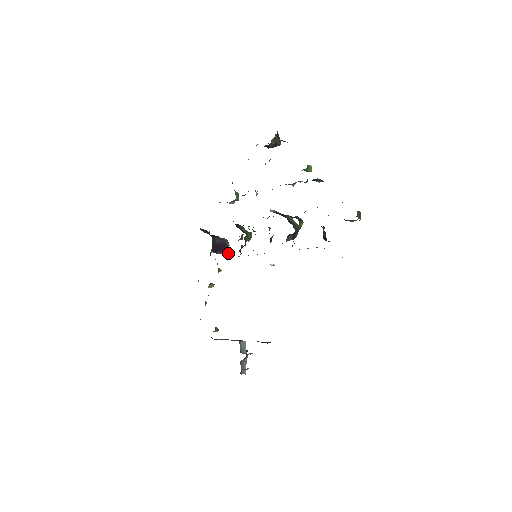
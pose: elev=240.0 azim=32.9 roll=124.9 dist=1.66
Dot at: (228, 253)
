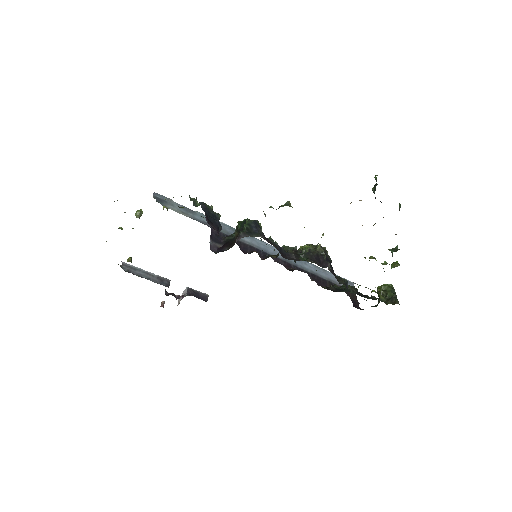
Dot at: occluded
